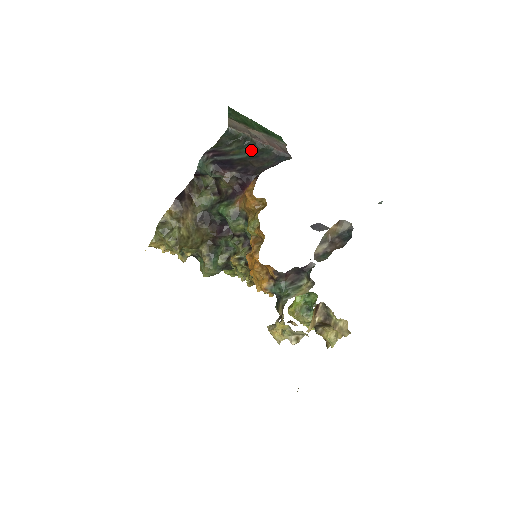
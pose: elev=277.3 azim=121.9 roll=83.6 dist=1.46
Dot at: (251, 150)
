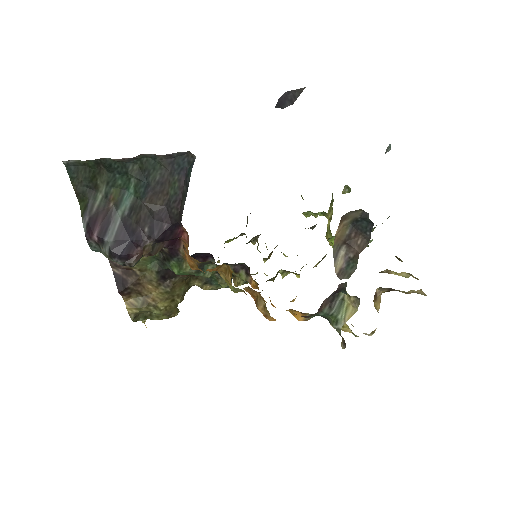
Dot at: (129, 177)
